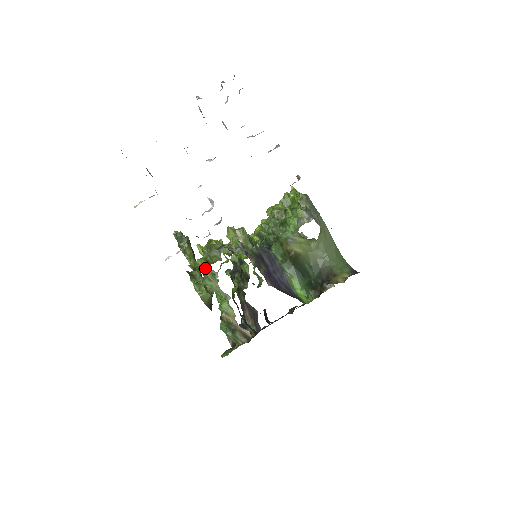
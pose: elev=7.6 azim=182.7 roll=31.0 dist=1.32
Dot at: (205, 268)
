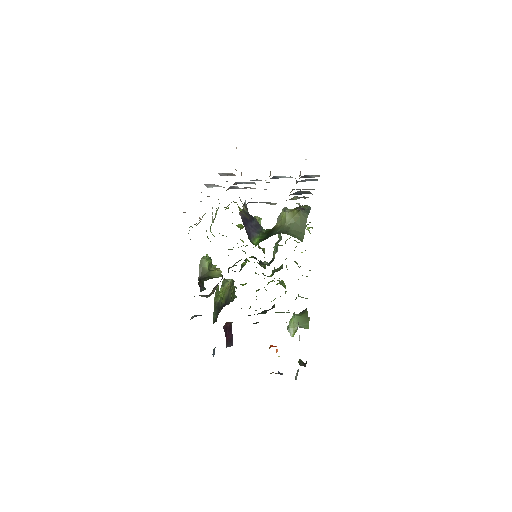
Dot at: occluded
